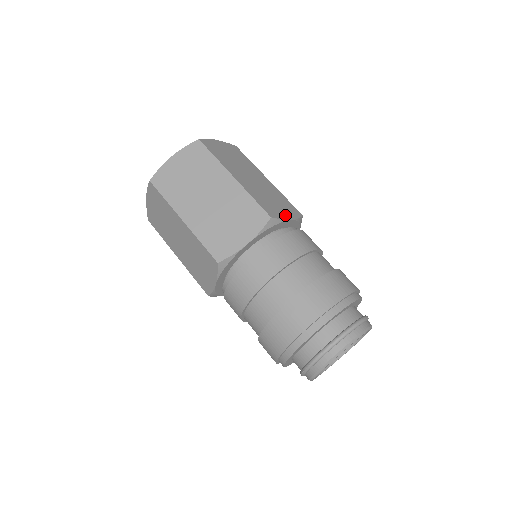
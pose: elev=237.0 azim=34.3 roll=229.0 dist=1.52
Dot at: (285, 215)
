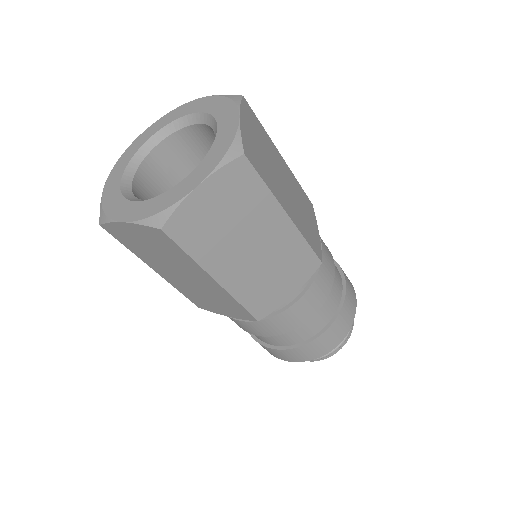
Dot at: (317, 233)
